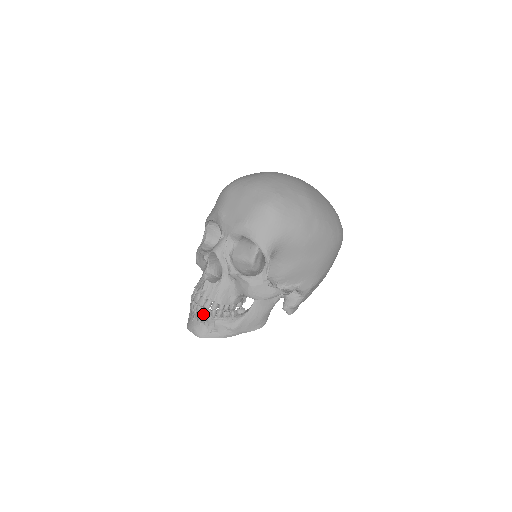
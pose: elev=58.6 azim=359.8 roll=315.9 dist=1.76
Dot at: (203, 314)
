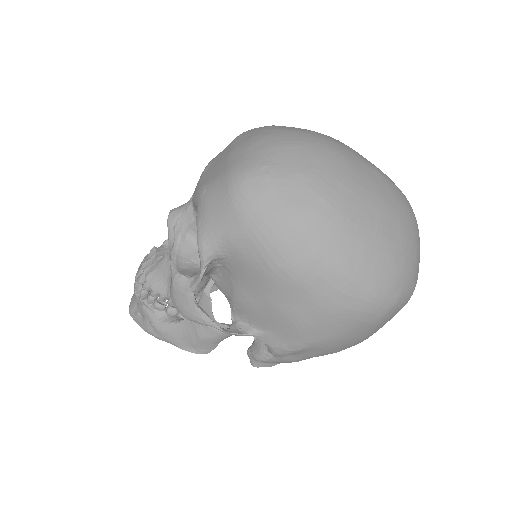
Dot at: (135, 287)
